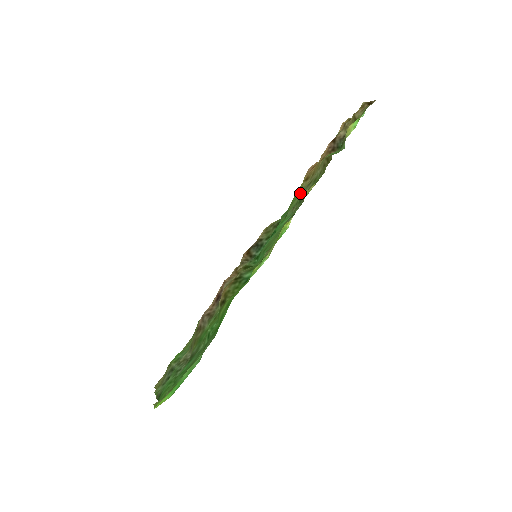
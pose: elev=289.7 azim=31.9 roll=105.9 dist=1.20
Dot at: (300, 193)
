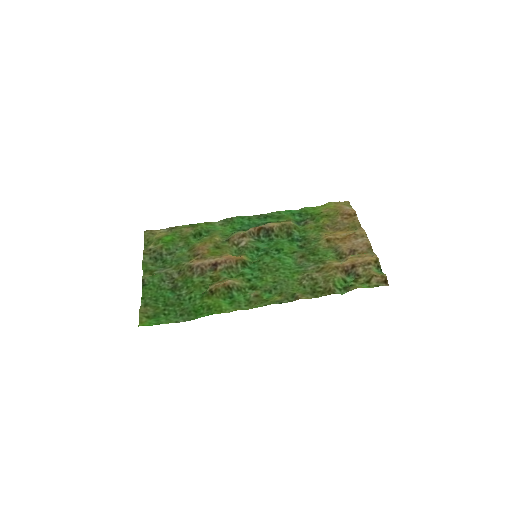
Dot at: (321, 230)
